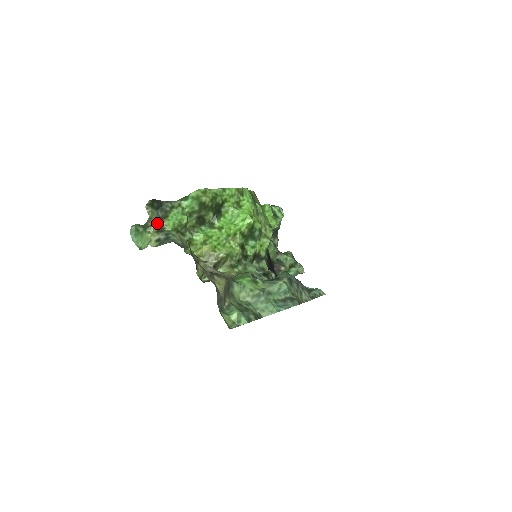
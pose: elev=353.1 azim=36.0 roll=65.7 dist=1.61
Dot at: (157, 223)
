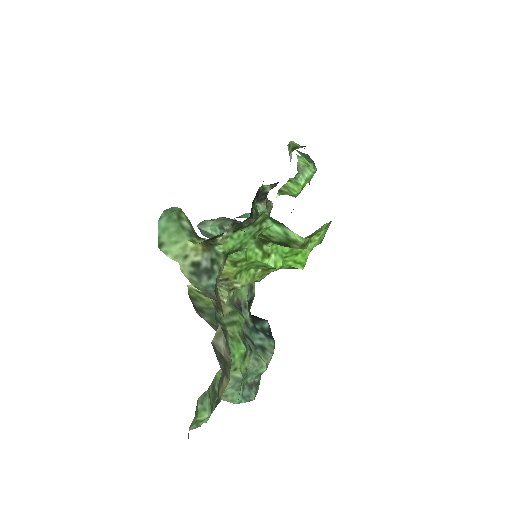
Dot at: (215, 236)
